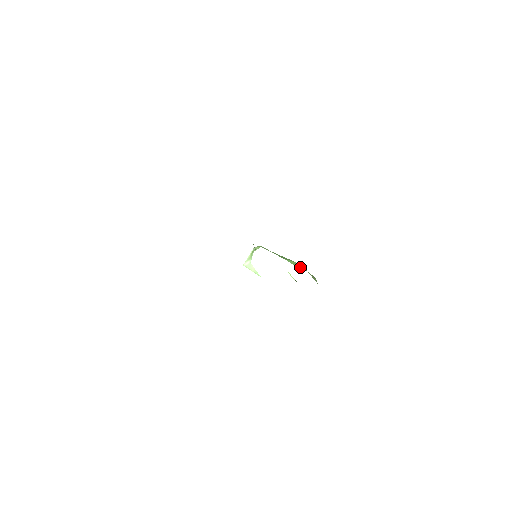
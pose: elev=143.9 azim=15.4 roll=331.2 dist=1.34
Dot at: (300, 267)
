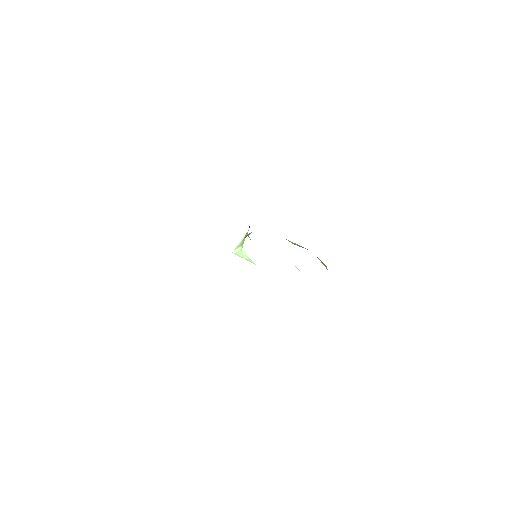
Dot at: occluded
